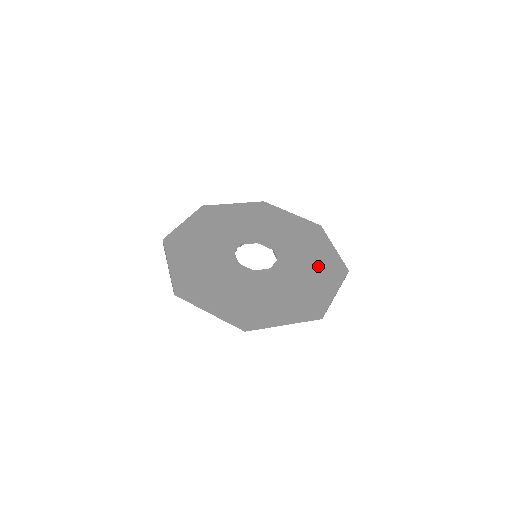
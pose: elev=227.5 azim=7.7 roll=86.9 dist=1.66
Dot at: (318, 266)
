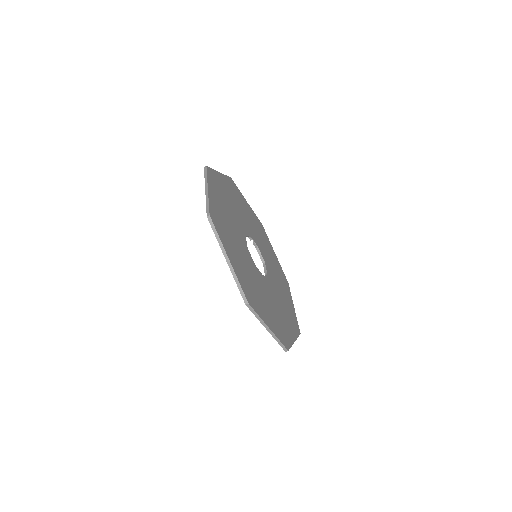
Dot at: (277, 316)
